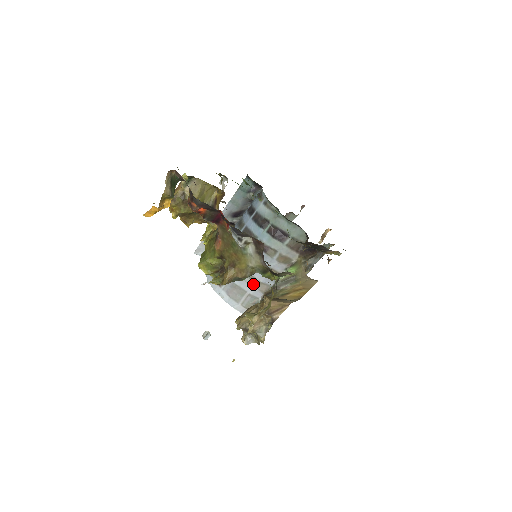
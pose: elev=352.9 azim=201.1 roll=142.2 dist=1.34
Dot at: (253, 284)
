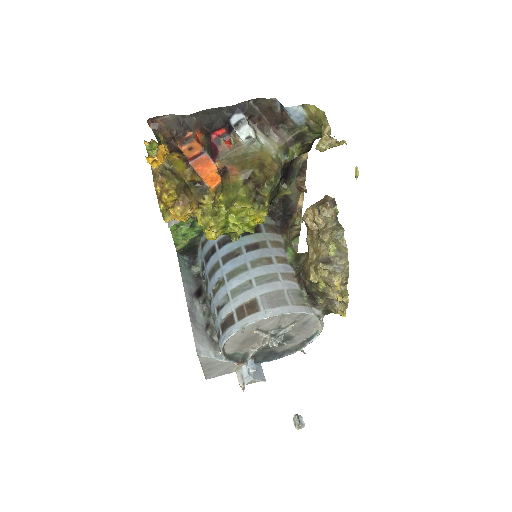
Dot at: (280, 279)
